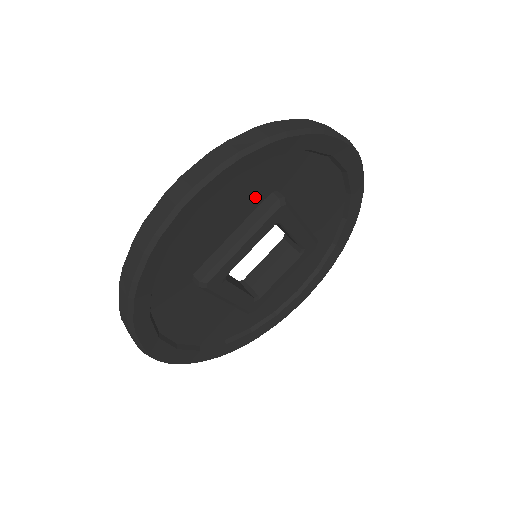
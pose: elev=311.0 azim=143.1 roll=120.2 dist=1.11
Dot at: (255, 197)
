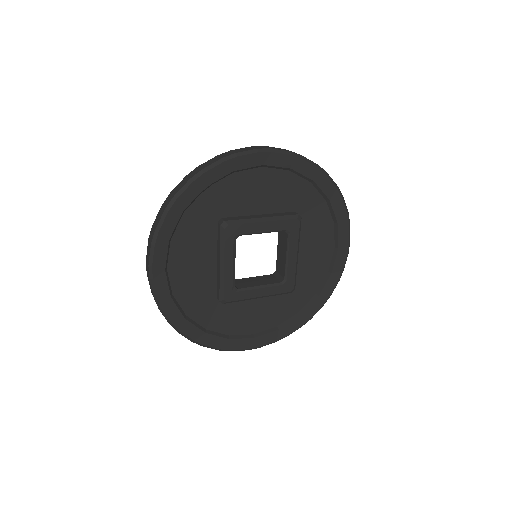
Dot at: (286, 203)
